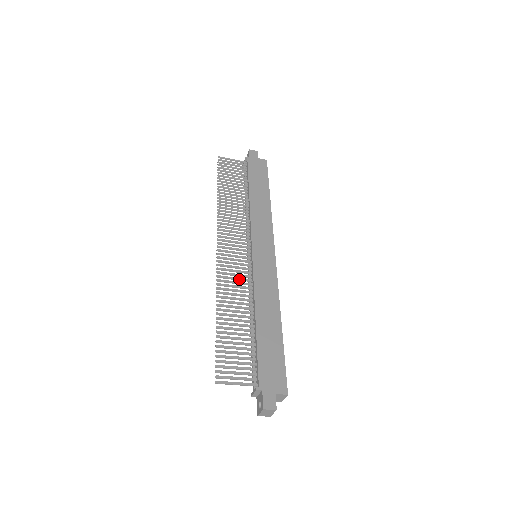
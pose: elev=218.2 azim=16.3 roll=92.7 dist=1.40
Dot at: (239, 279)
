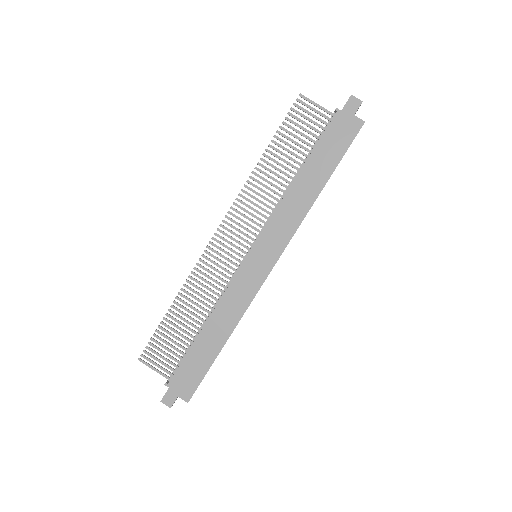
Dot at: (217, 277)
